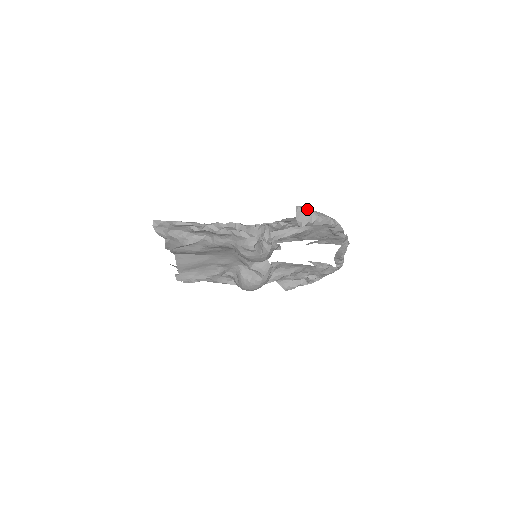
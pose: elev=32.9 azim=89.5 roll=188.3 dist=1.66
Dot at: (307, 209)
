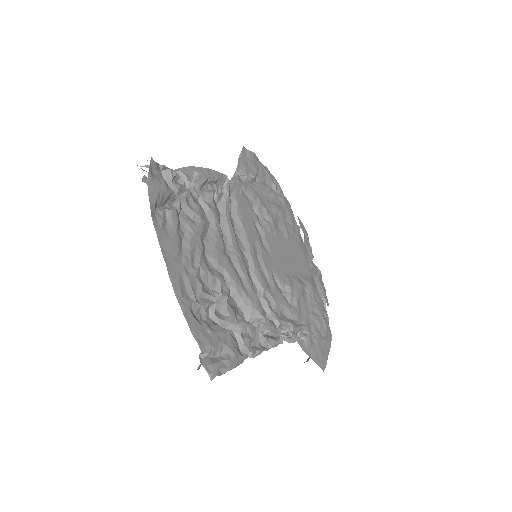
Dot at: occluded
